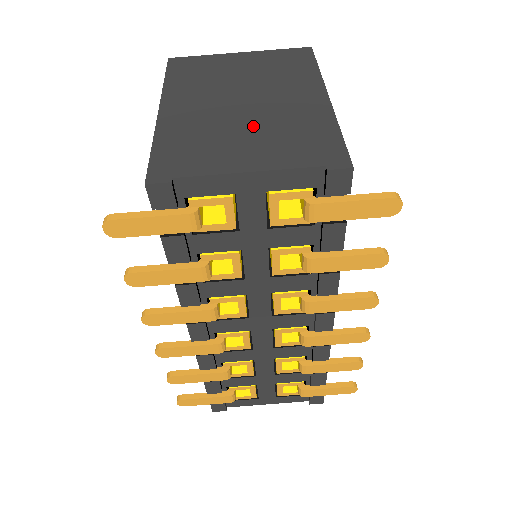
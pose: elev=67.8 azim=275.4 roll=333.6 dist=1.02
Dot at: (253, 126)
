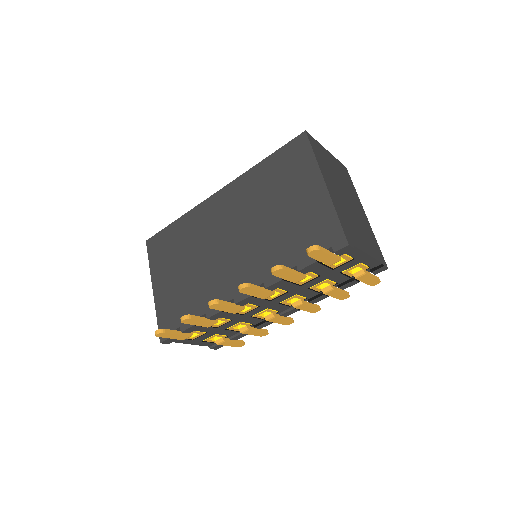
Dot at: (357, 222)
